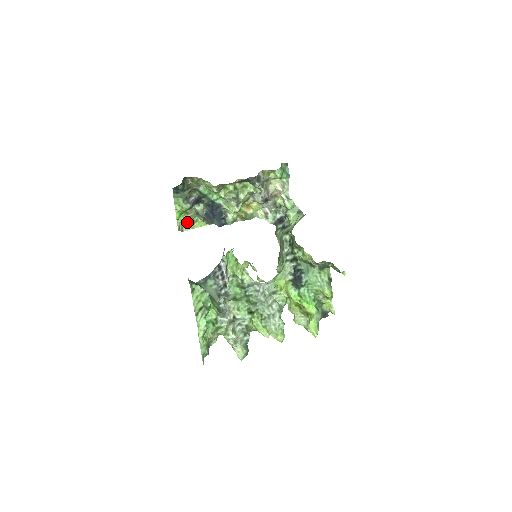
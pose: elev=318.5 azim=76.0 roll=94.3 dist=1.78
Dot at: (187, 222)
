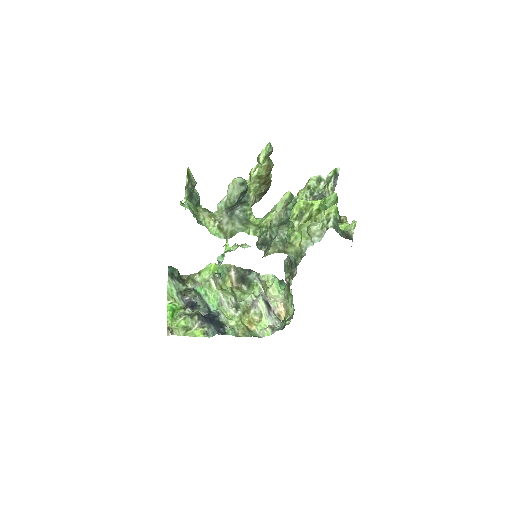
Dot at: (179, 327)
